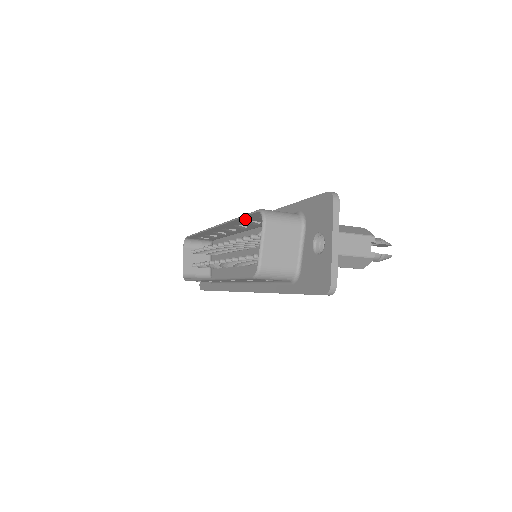
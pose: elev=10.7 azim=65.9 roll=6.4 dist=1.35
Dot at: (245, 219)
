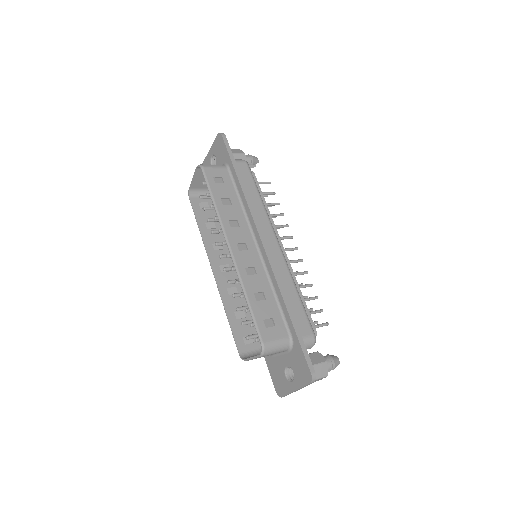
Dot at: (253, 305)
